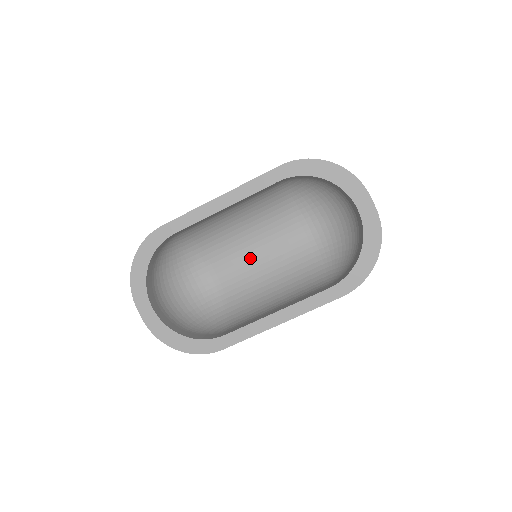
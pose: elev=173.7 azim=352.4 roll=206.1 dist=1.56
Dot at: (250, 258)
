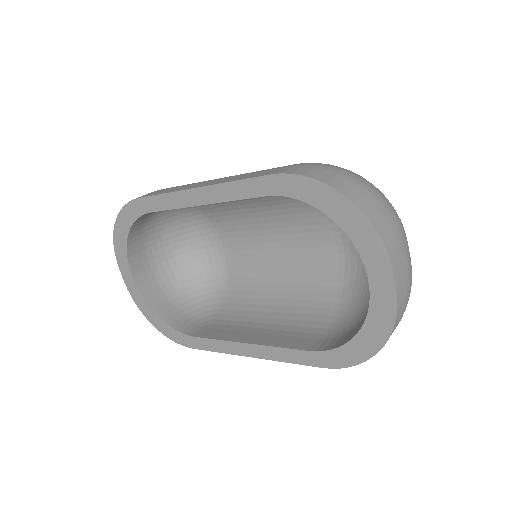
Dot at: (265, 243)
